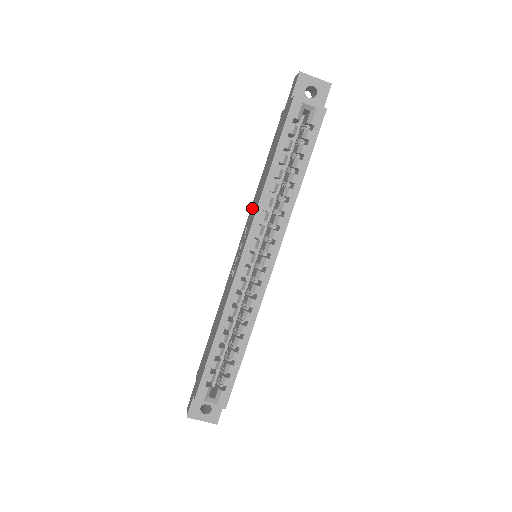
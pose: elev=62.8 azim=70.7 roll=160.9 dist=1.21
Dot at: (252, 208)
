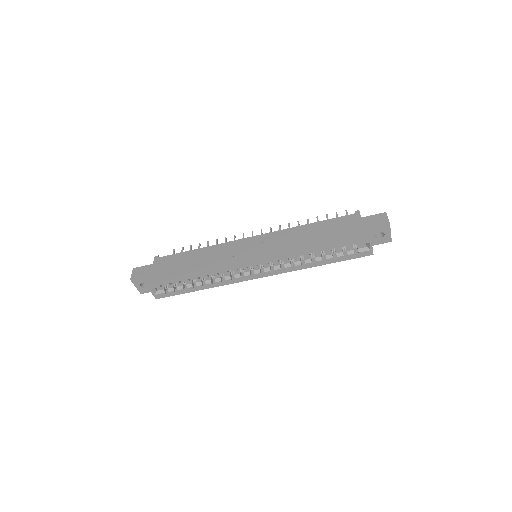
Dot at: (284, 236)
